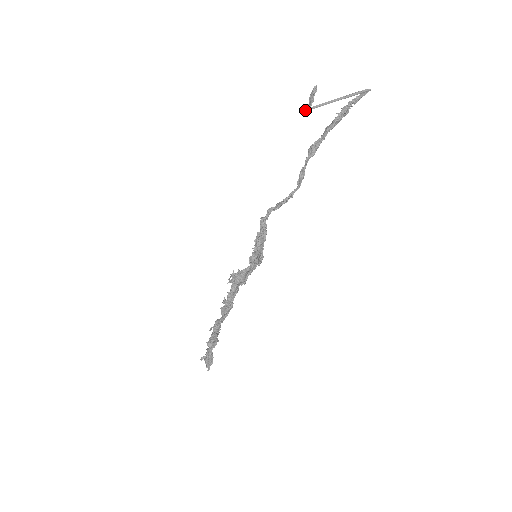
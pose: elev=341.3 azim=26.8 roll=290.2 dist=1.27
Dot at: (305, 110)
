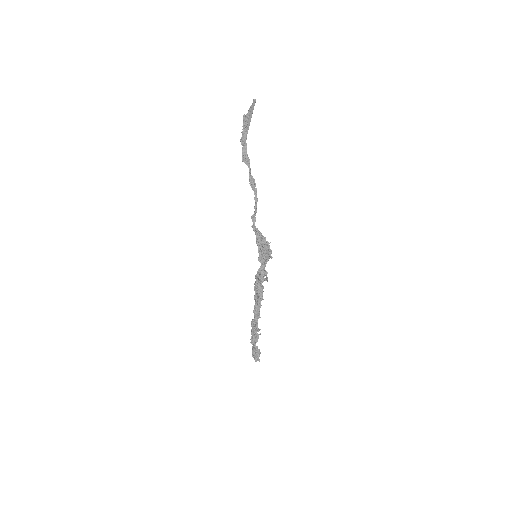
Dot at: (246, 135)
